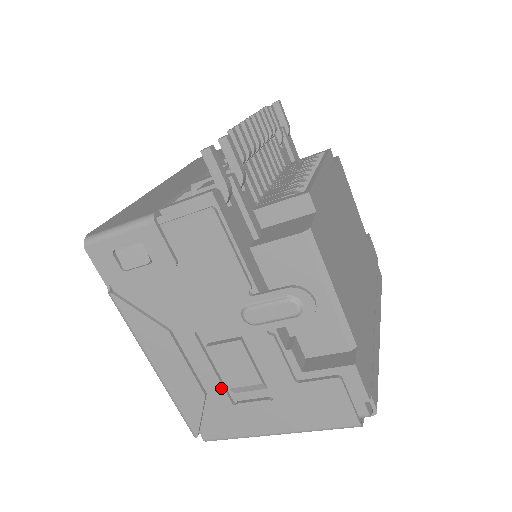
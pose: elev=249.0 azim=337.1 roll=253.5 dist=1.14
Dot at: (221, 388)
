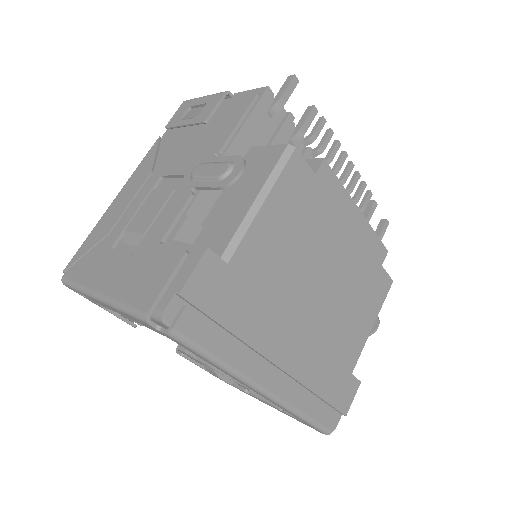
Dot at: (122, 229)
